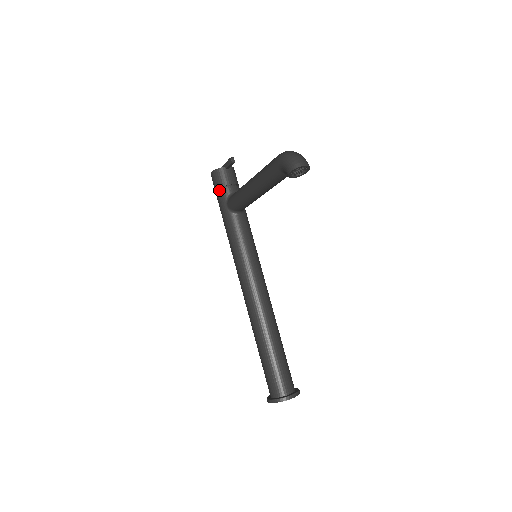
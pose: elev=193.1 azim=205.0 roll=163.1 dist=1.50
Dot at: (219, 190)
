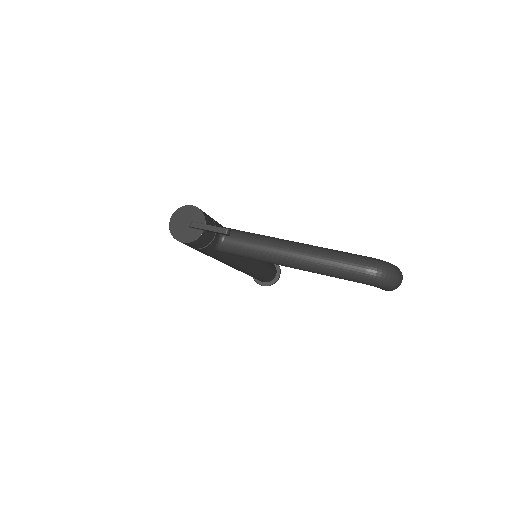
Dot at: (201, 249)
